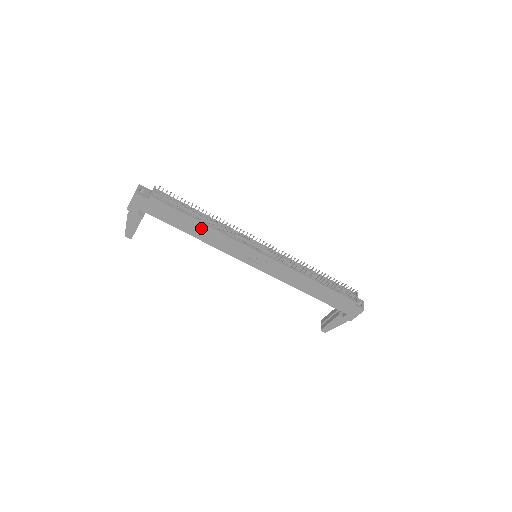
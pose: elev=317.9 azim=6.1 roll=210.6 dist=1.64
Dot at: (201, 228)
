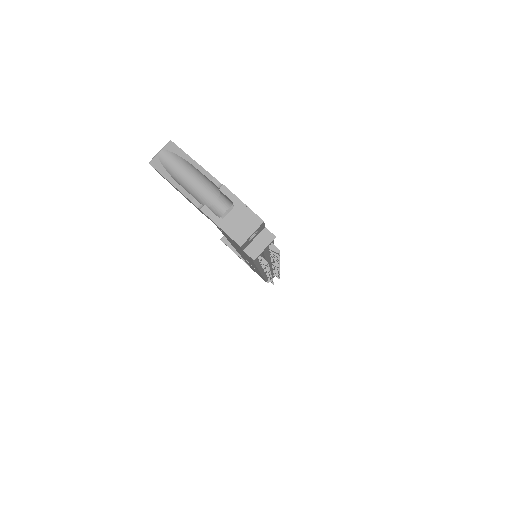
Dot at: (249, 260)
